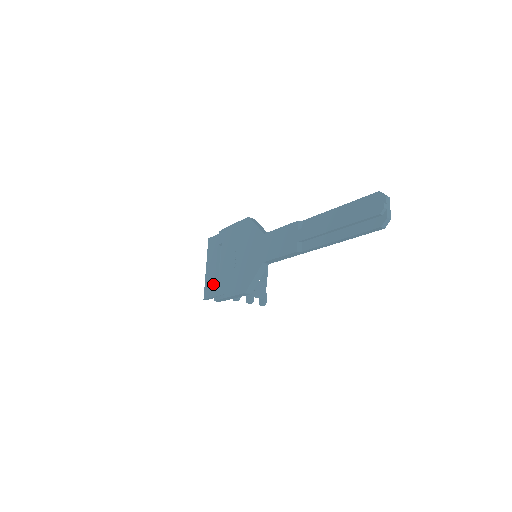
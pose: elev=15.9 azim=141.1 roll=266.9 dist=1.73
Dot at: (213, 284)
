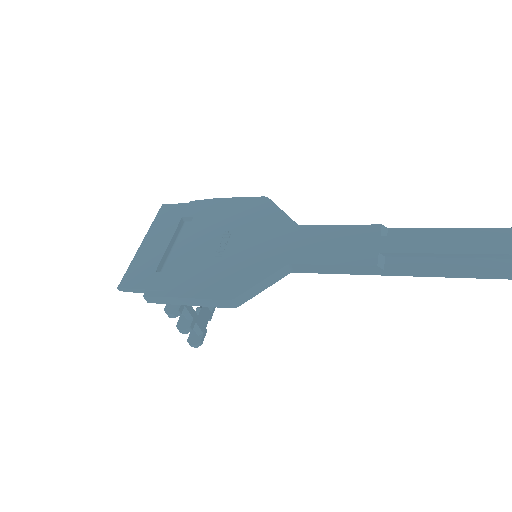
Dot at: (152, 269)
